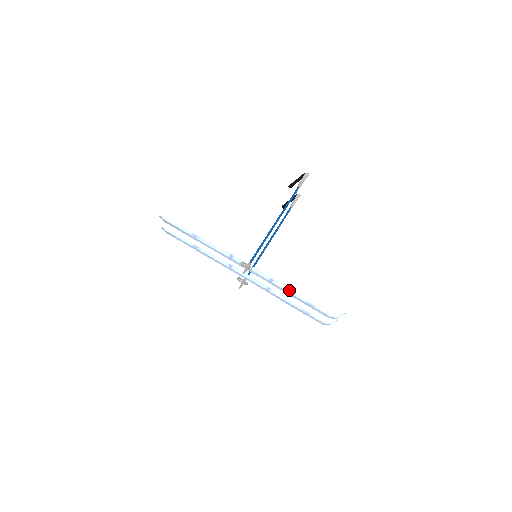
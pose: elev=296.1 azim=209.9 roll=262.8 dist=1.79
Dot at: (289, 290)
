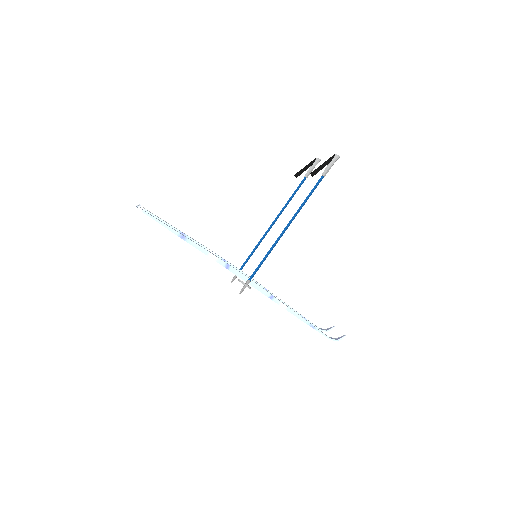
Dot at: (290, 309)
